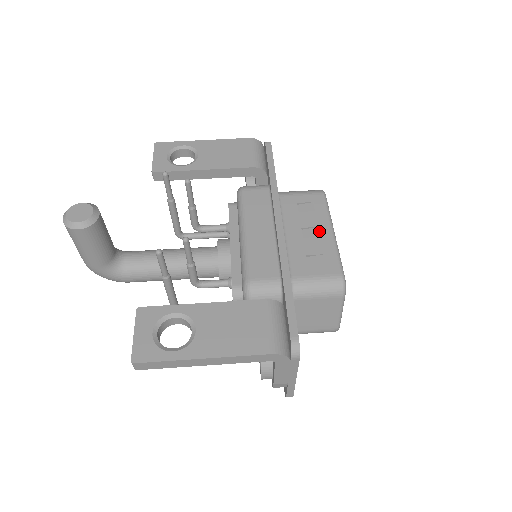
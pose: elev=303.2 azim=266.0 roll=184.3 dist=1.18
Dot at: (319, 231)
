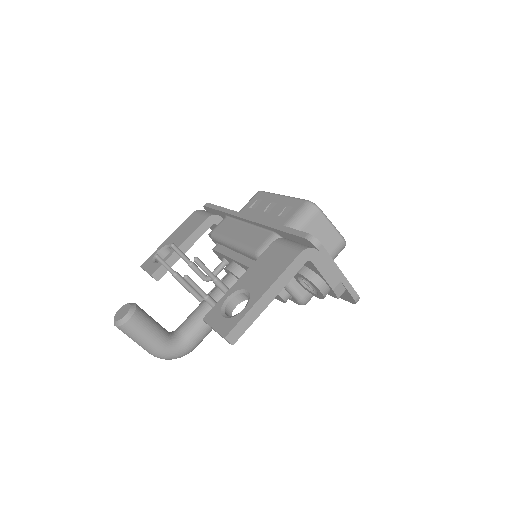
Dot at: (274, 202)
